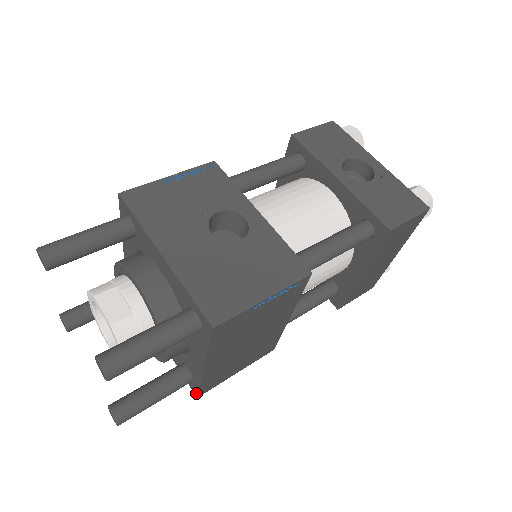
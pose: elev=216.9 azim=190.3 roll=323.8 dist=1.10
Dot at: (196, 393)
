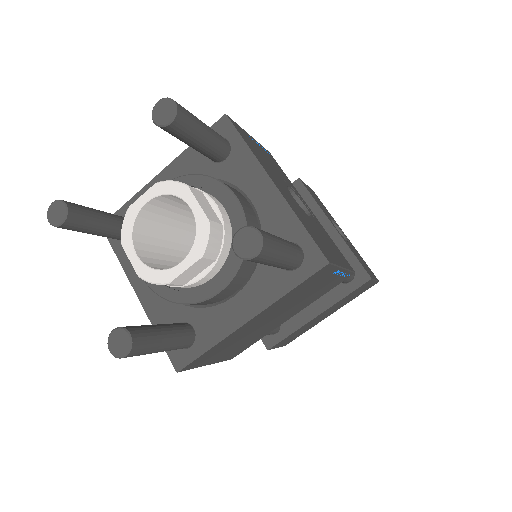
Dot at: (182, 365)
